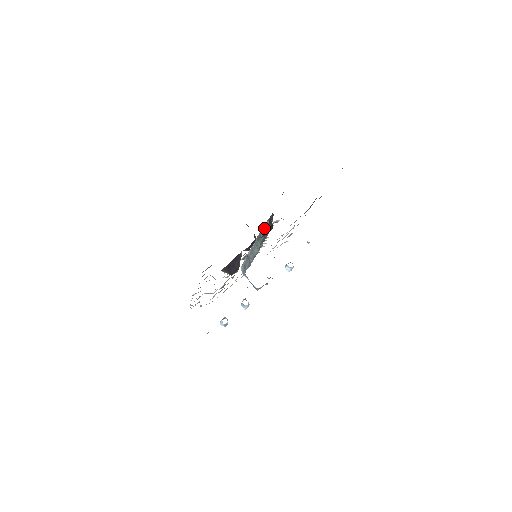
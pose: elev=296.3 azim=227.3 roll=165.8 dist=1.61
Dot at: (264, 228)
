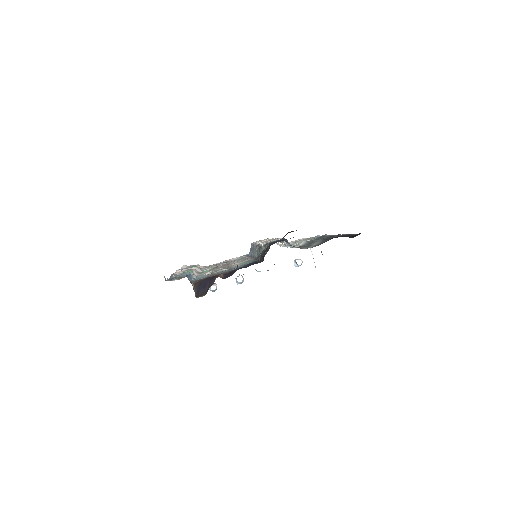
Dot at: (264, 246)
